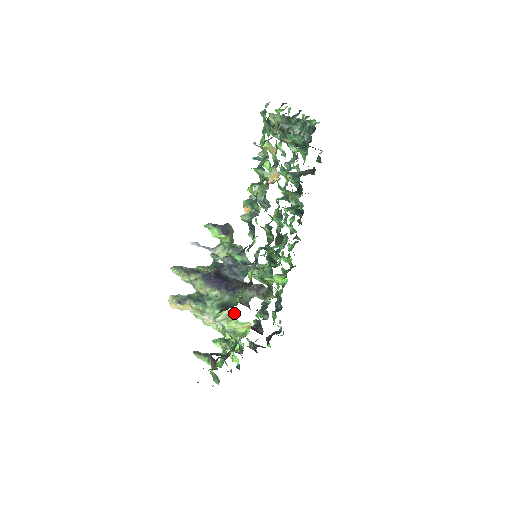
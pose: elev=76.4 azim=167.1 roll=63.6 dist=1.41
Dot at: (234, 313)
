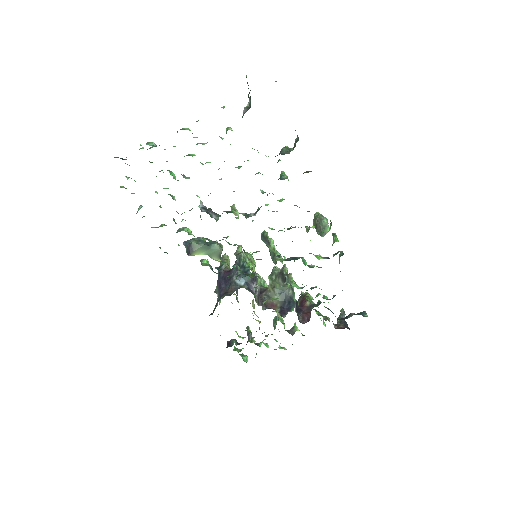
Dot at: occluded
